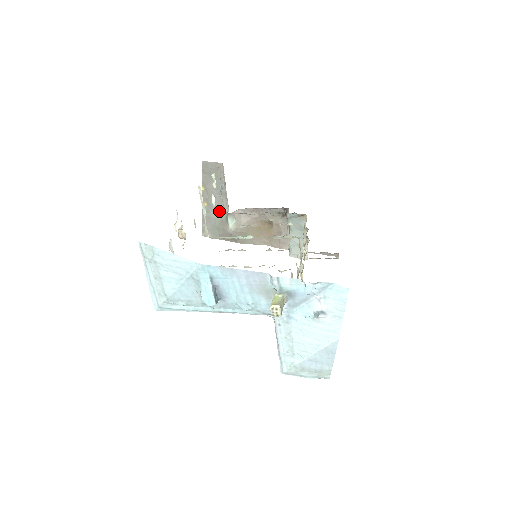
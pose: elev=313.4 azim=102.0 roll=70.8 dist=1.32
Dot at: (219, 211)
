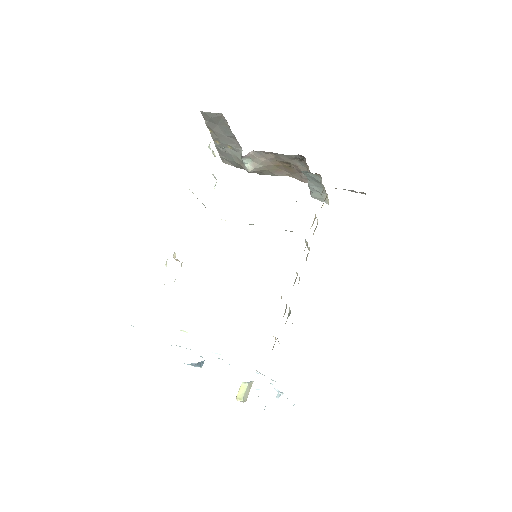
Dot at: (233, 149)
